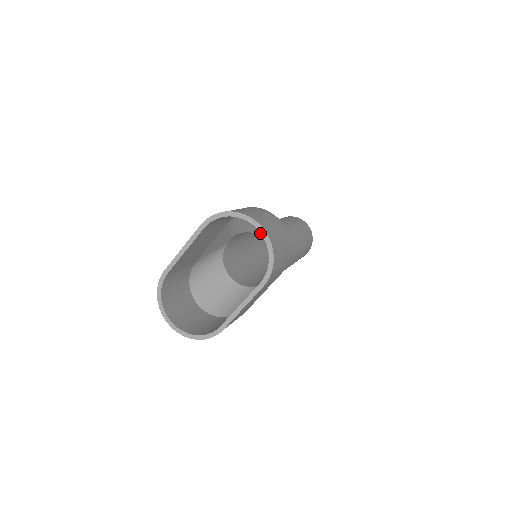
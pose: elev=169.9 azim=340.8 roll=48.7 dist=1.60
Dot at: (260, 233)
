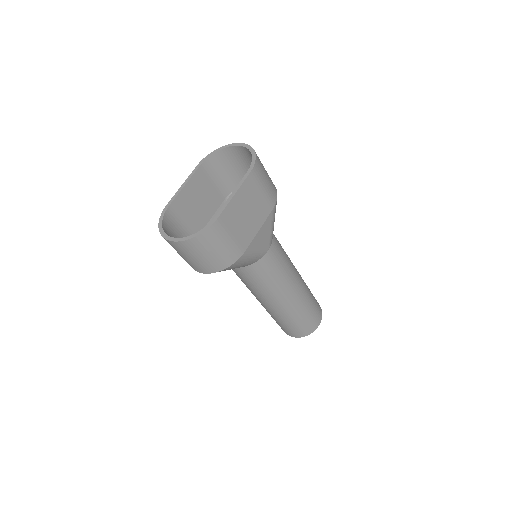
Dot at: occluded
